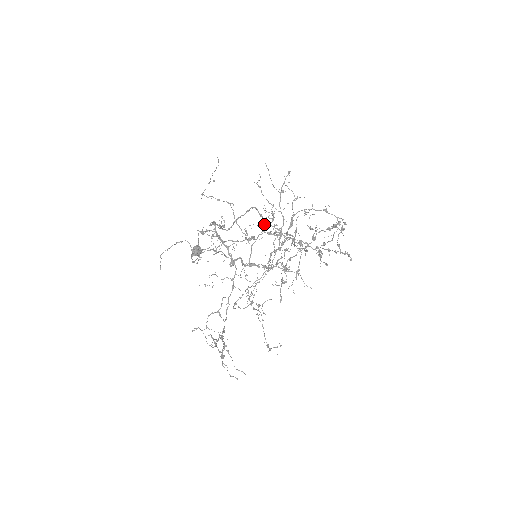
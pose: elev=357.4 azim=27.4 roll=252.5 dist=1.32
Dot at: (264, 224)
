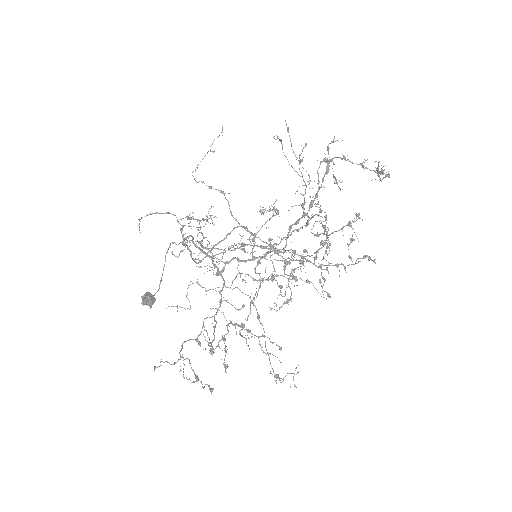
Dot at: (254, 241)
